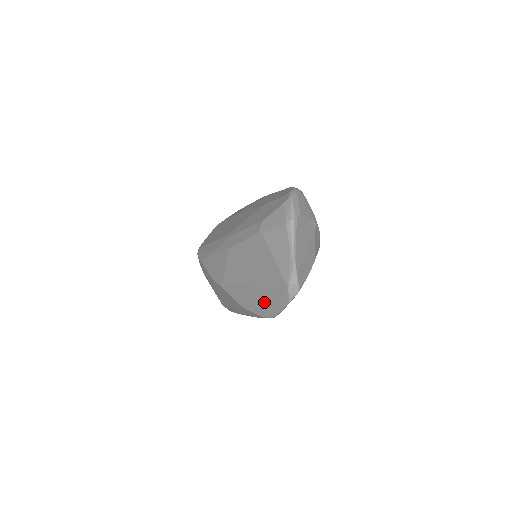
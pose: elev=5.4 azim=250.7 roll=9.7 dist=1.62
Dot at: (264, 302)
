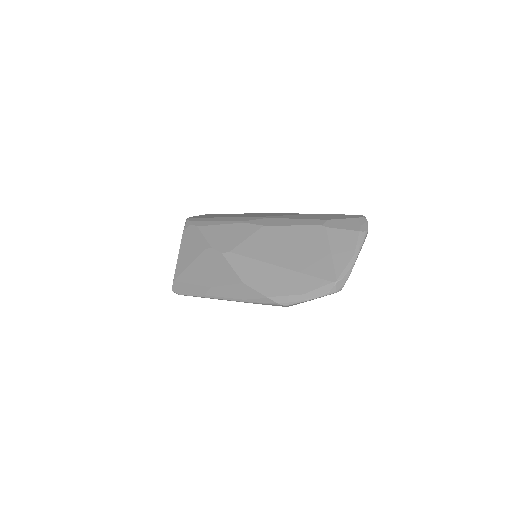
Dot at: (287, 285)
